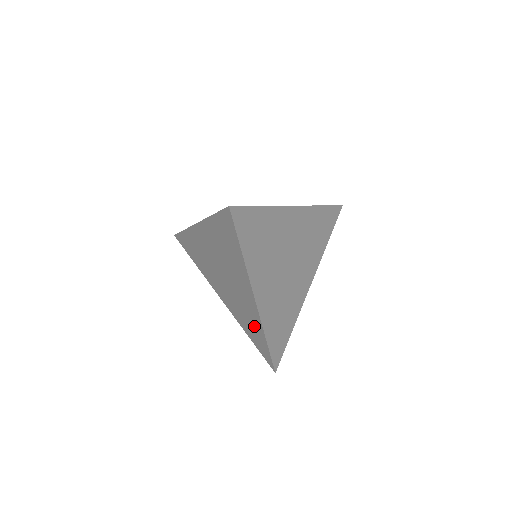
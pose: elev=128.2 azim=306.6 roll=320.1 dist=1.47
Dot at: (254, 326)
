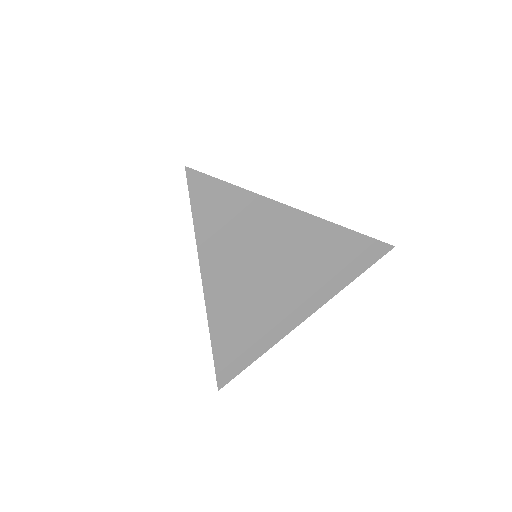
Dot at: occluded
